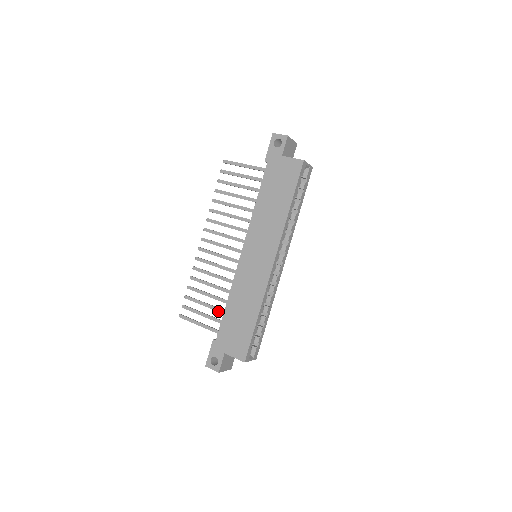
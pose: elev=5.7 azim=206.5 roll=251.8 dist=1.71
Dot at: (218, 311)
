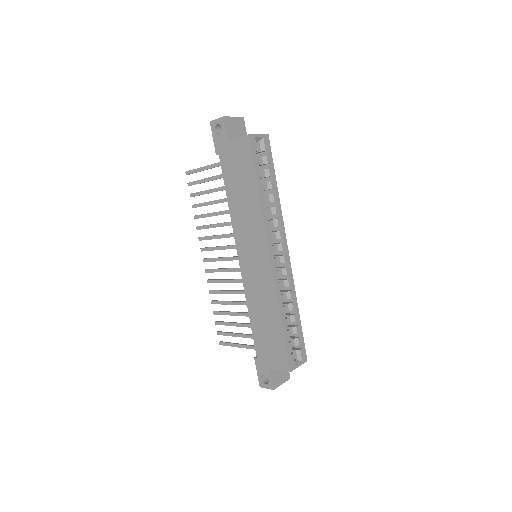
Dot at: occluded
